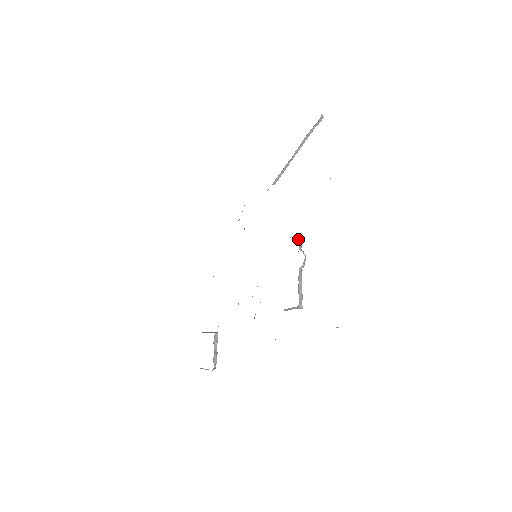
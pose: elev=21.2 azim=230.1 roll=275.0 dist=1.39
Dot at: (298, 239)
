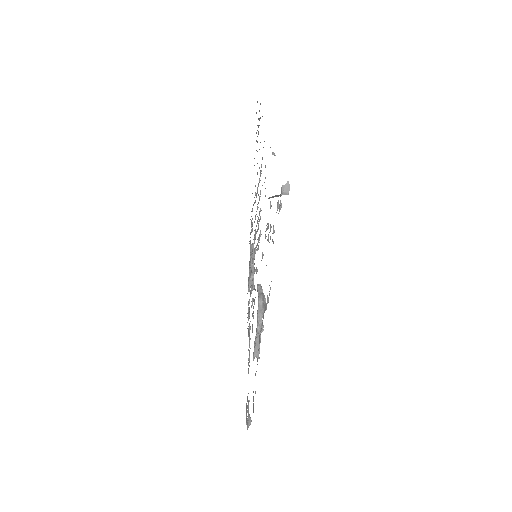
Dot at: (258, 307)
